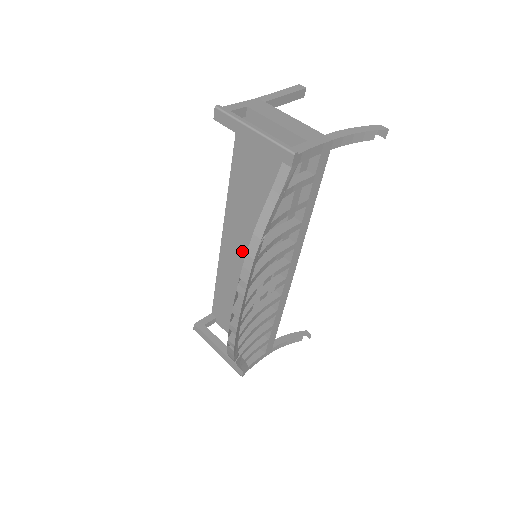
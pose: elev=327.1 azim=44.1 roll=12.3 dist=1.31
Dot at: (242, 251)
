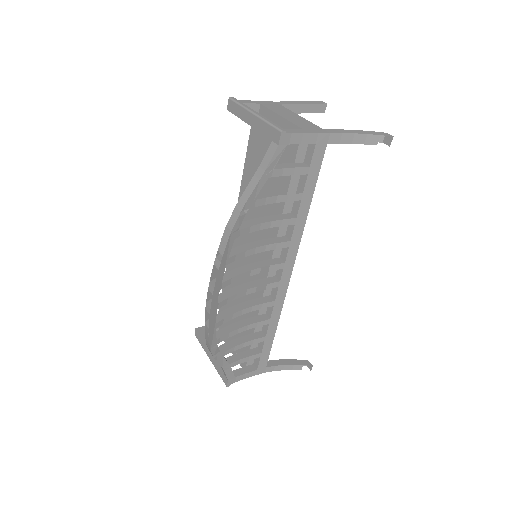
Dot at: occluded
